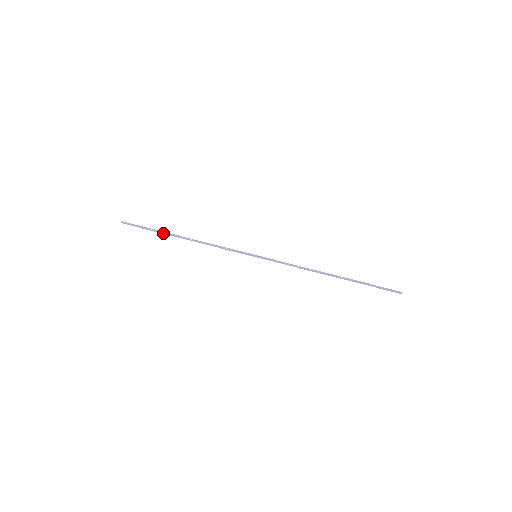
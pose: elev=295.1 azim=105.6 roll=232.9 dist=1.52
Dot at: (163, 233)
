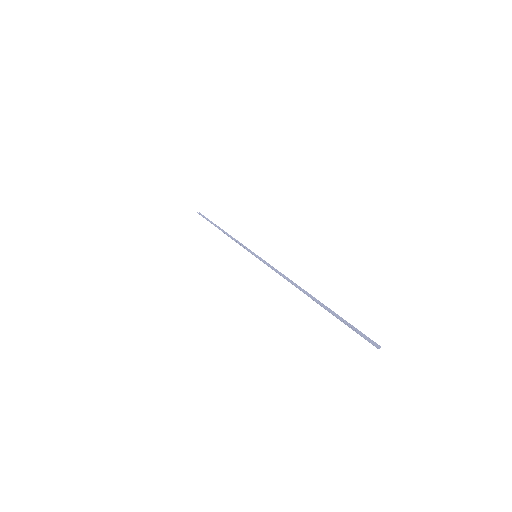
Dot at: (213, 224)
